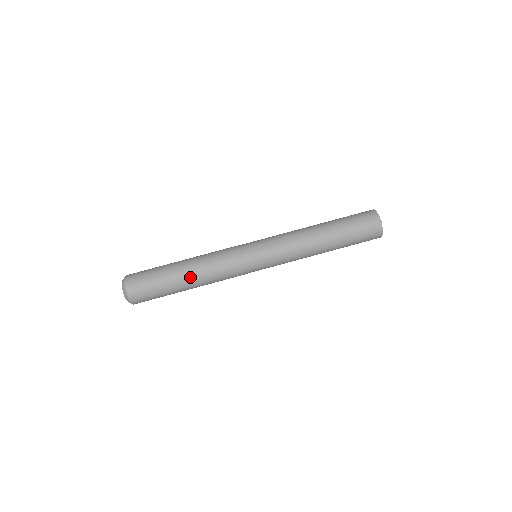
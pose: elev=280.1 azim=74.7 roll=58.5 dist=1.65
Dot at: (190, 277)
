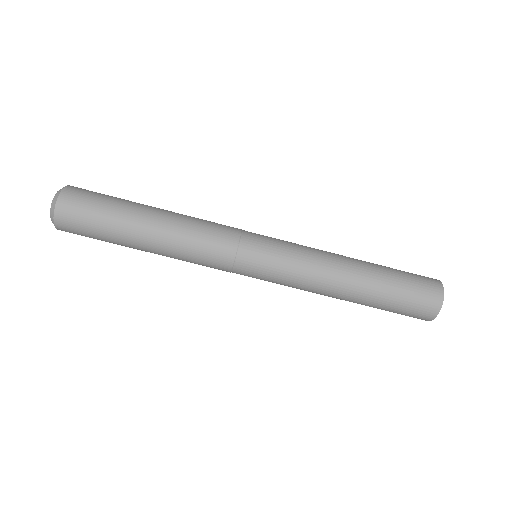
Dot at: (151, 251)
